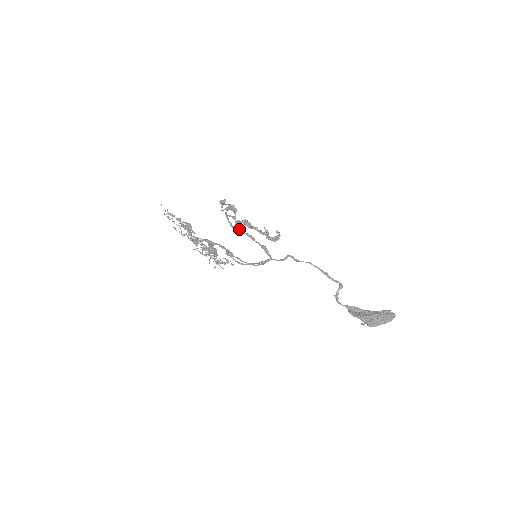
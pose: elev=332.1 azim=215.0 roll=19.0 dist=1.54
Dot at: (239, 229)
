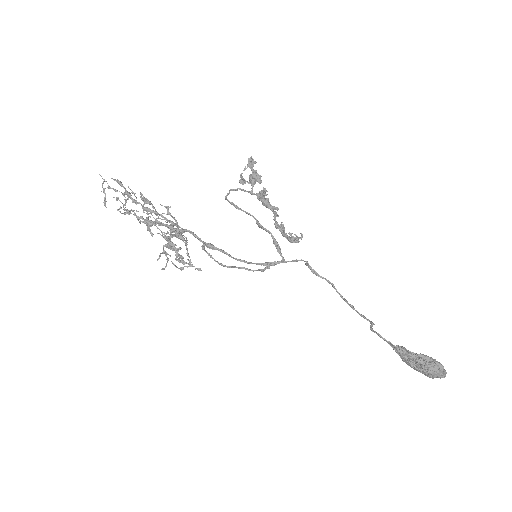
Dot at: (247, 212)
